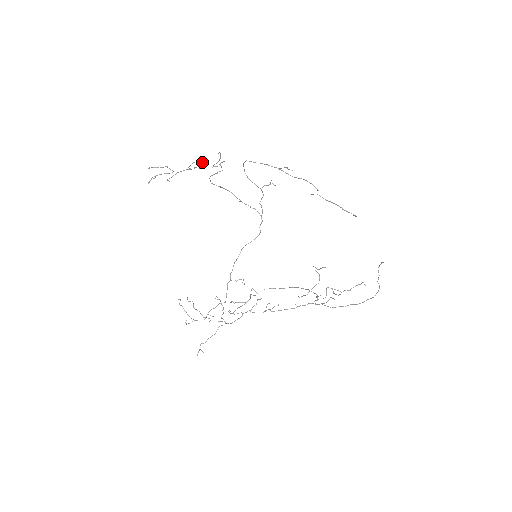
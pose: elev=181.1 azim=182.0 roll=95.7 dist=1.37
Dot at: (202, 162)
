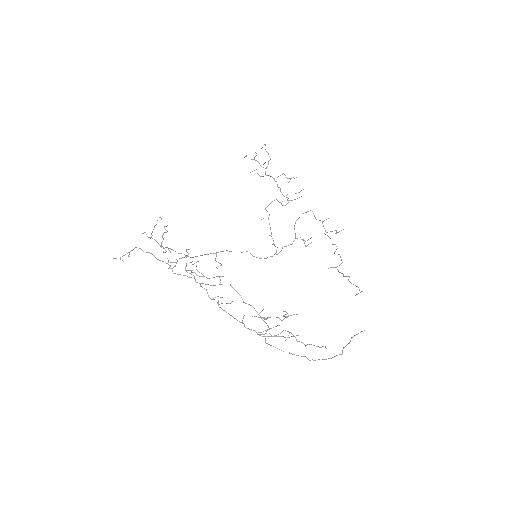
Dot at: occluded
